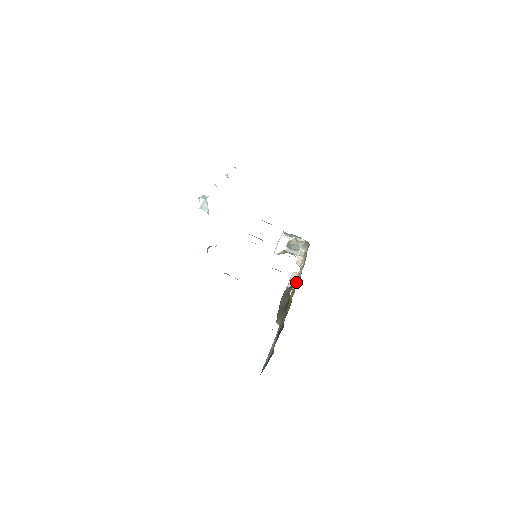
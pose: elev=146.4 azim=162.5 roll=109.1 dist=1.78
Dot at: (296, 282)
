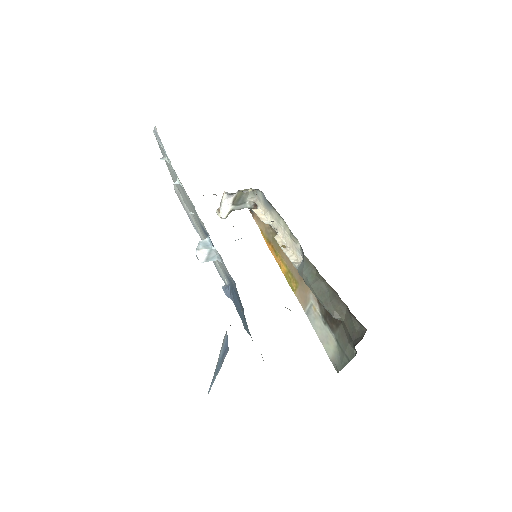
Dot at: (292, 250)
